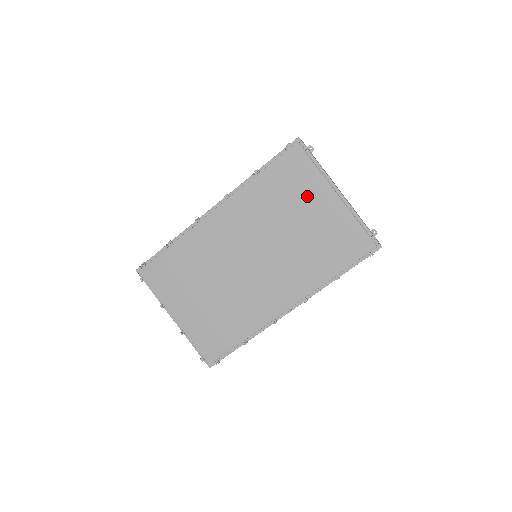
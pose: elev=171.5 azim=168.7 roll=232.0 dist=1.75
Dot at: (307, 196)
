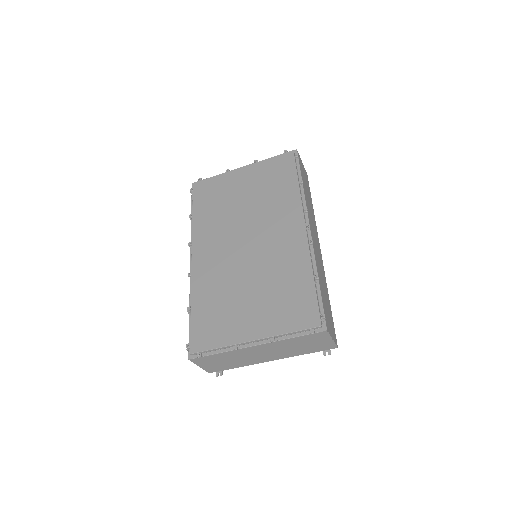
Dot at: (229, 186)
